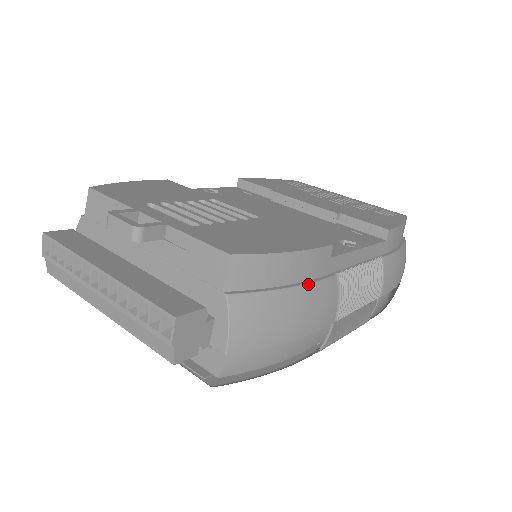
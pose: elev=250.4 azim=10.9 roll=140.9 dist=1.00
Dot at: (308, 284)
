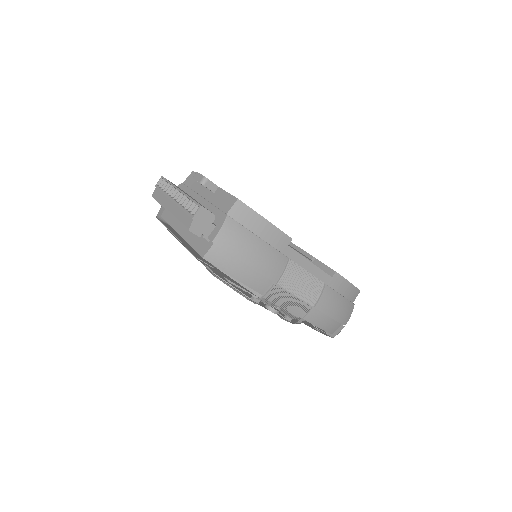
Dot at: (269, 244)
